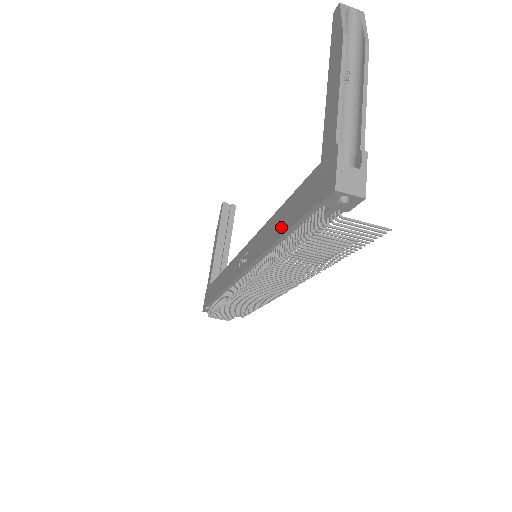
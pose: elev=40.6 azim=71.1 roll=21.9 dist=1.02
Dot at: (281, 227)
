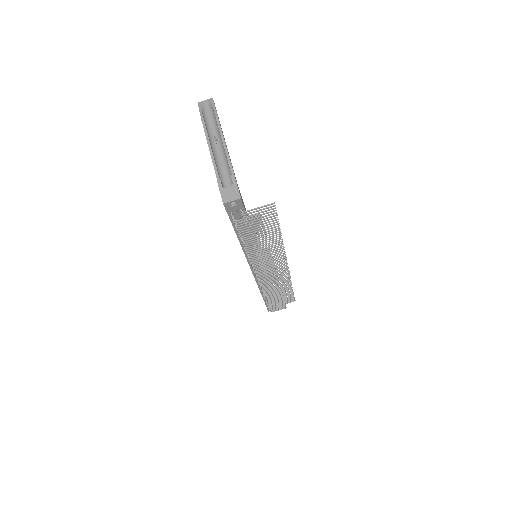
Dot at: occluded
